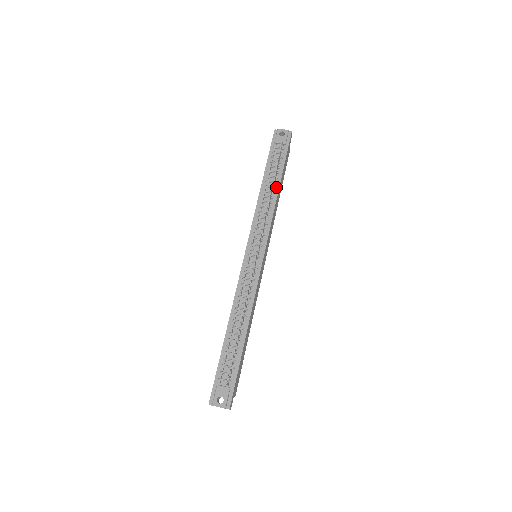
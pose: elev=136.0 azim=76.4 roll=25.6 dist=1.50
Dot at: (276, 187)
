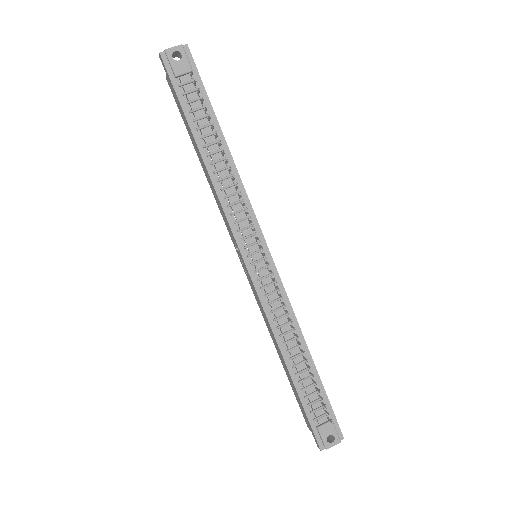
Dot at: (223, 148)
